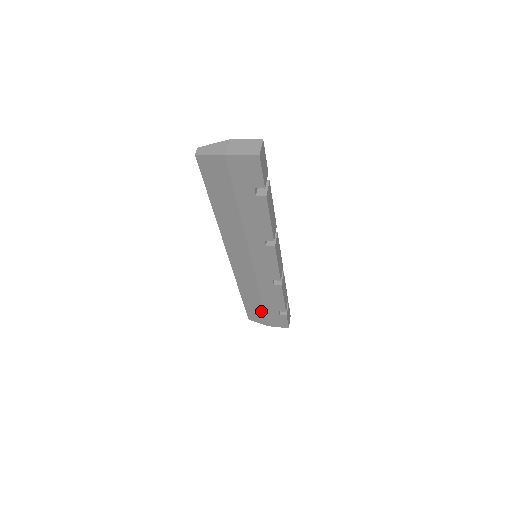
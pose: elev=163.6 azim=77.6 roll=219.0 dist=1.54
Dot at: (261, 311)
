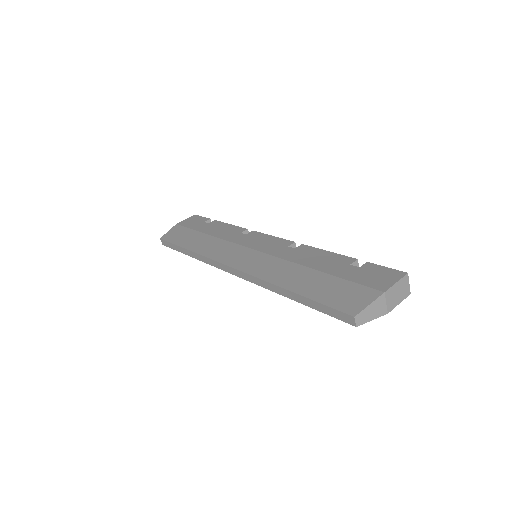
Dot at: occluded
